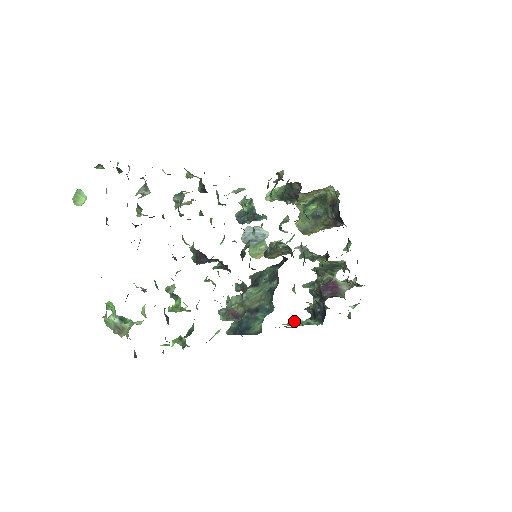
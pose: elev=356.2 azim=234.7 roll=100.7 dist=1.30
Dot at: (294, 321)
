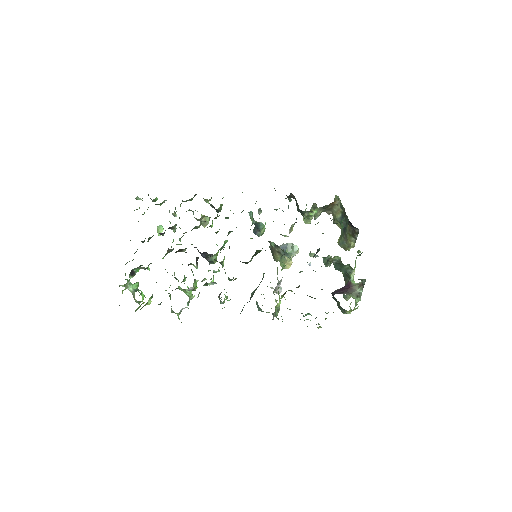
Dot at: occluded
